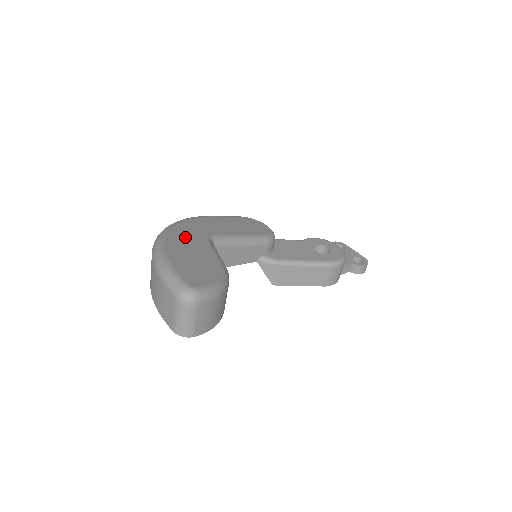
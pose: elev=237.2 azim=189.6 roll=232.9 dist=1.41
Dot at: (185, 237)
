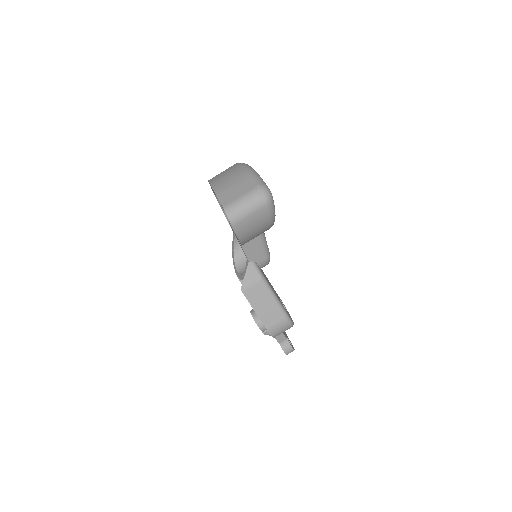
Dot at: occluded
